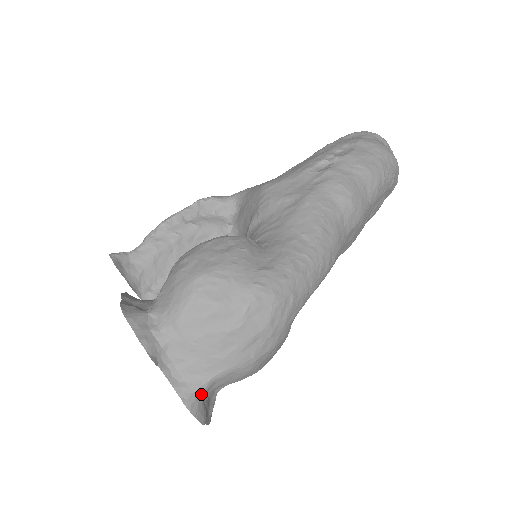
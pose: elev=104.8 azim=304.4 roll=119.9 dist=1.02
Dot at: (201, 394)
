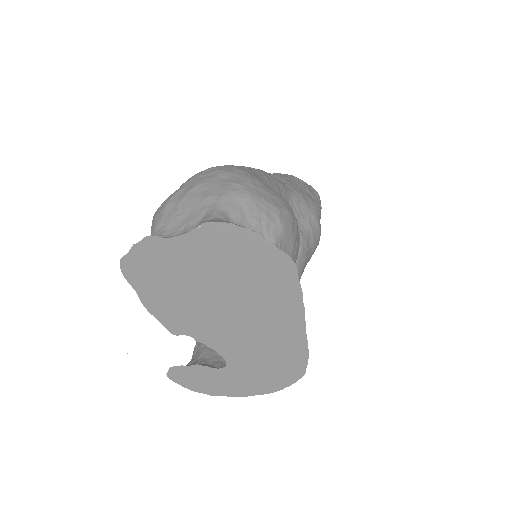
Dot at: (218, 219)
